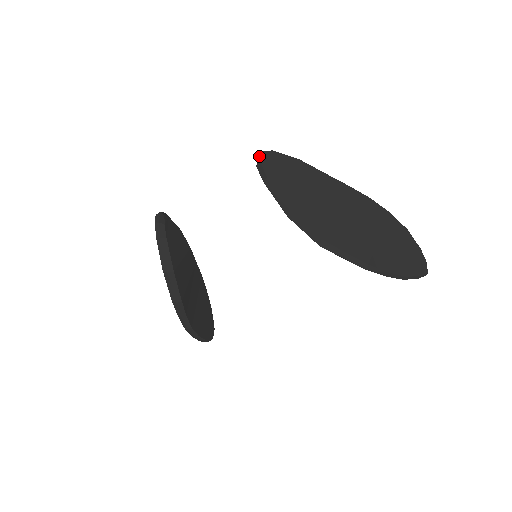
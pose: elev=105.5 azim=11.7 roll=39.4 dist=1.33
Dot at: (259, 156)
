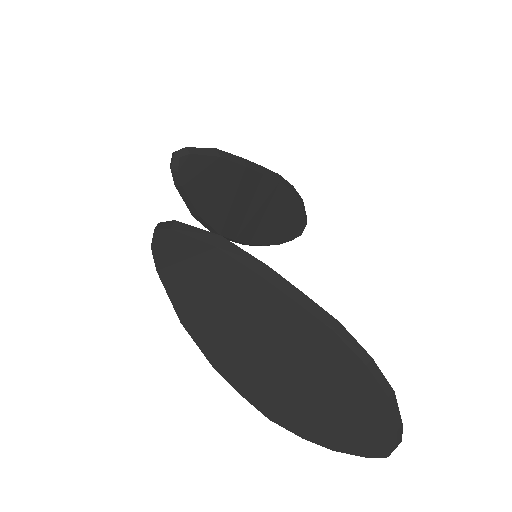
Dot at: (154, 232)
